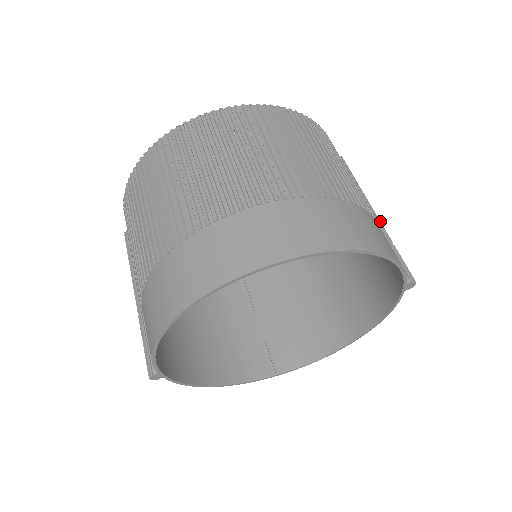
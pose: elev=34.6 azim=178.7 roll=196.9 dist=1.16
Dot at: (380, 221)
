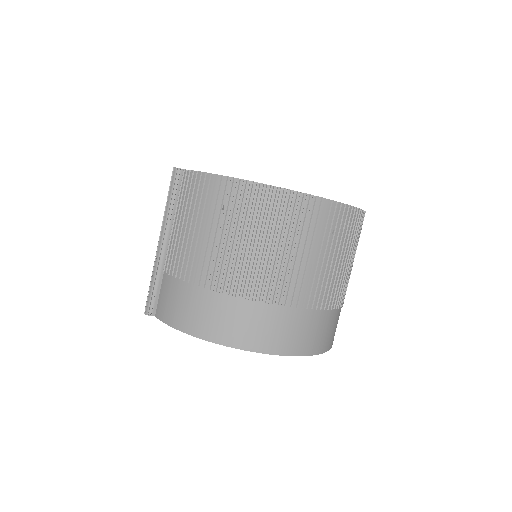
Dot at: occluded
